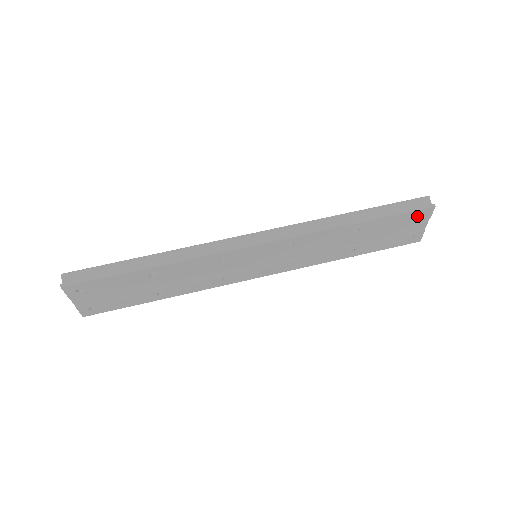
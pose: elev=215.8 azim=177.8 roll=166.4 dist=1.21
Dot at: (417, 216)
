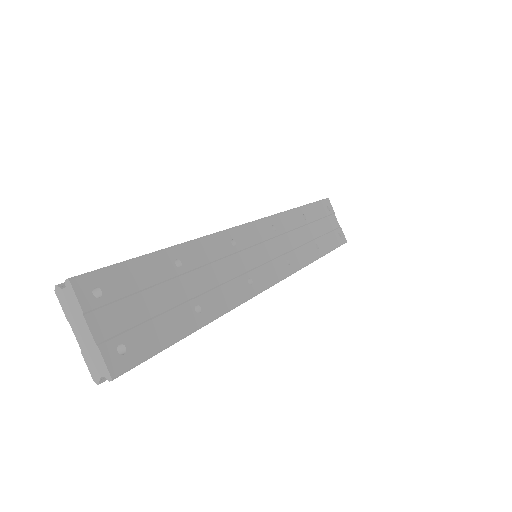
Dot at: (326, 208)
